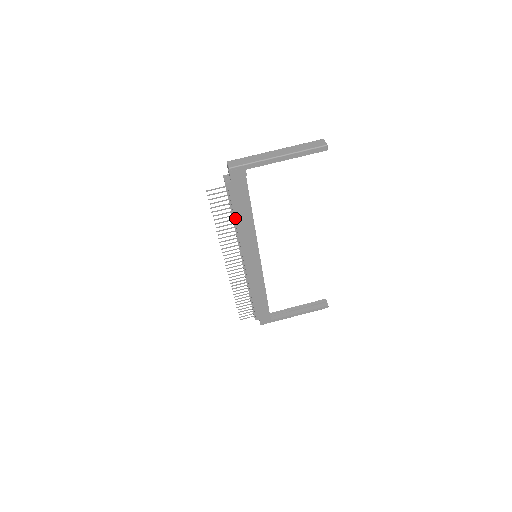
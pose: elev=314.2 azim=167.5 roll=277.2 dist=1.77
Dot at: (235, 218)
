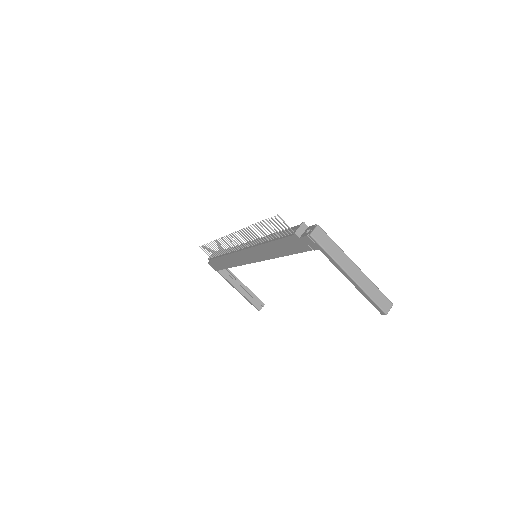
Dot at: (272, 242)
